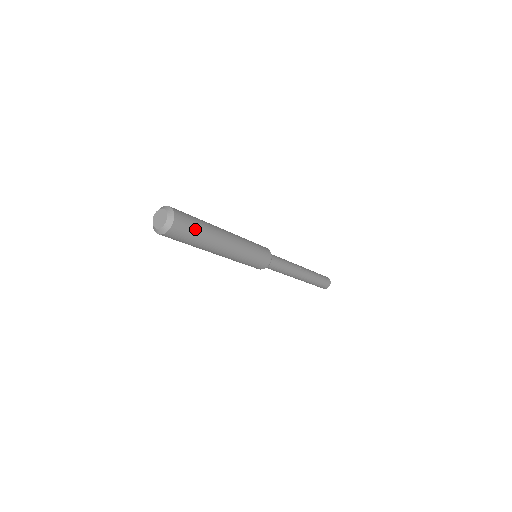
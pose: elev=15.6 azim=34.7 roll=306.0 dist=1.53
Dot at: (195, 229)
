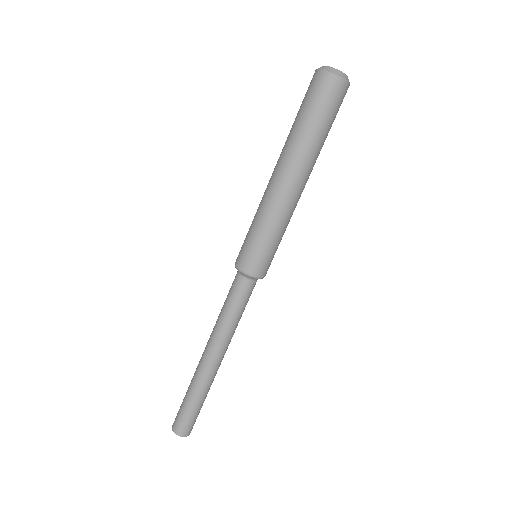
Dot at: (327, 118)
